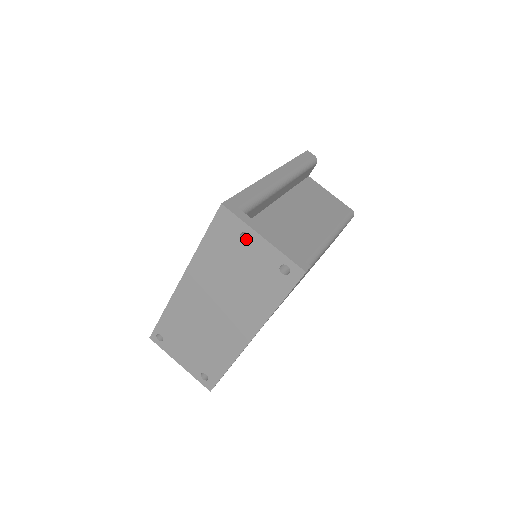
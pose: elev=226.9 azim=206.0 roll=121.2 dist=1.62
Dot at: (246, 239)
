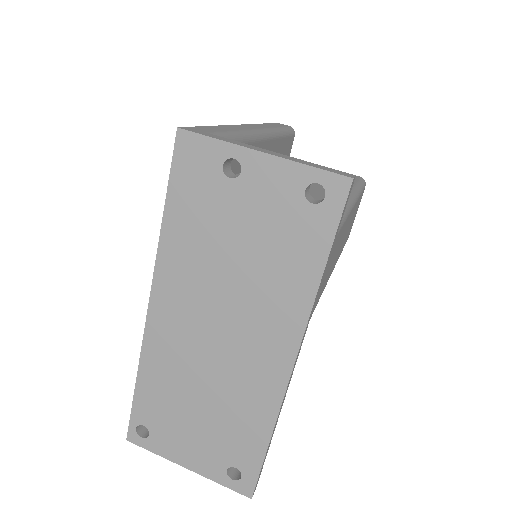
Dot at: (234, 177)
